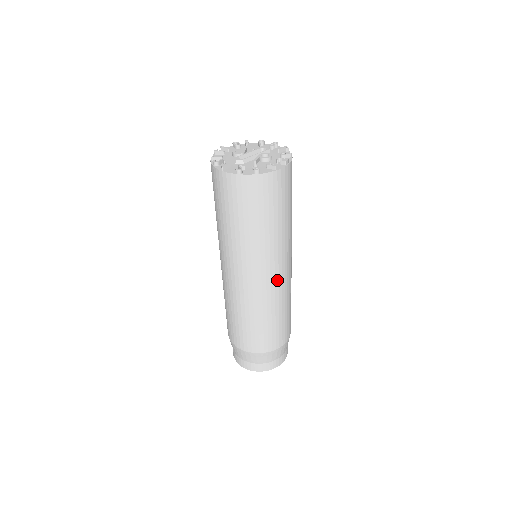
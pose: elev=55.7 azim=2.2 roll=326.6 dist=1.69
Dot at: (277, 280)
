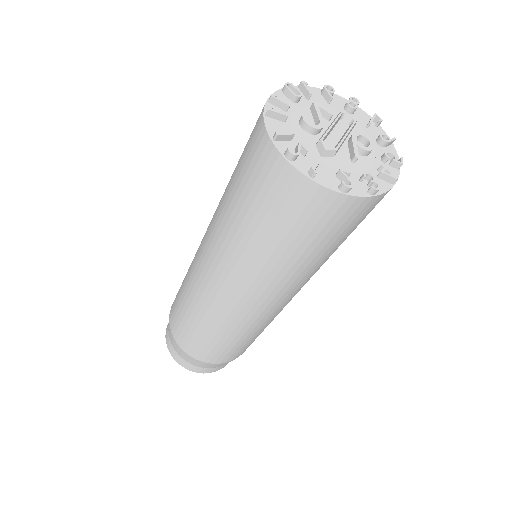
Dot at: (291, 299)
